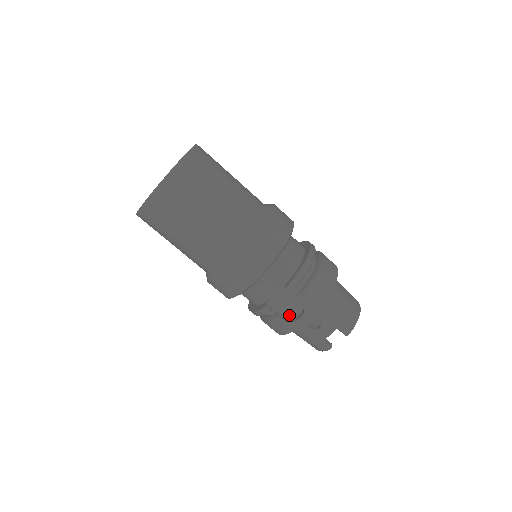
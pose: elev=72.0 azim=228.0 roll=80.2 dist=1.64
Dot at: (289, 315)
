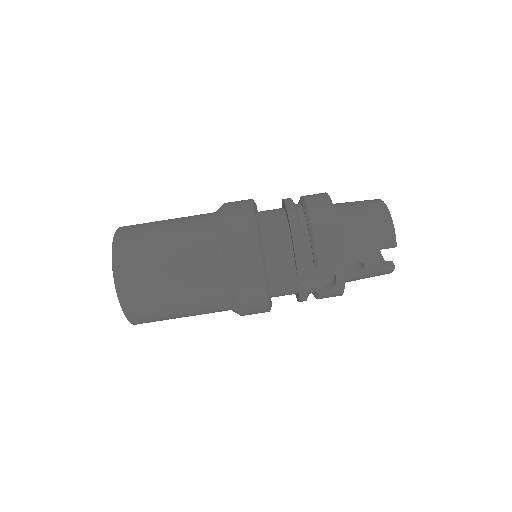
Dot at: (327, 282)
